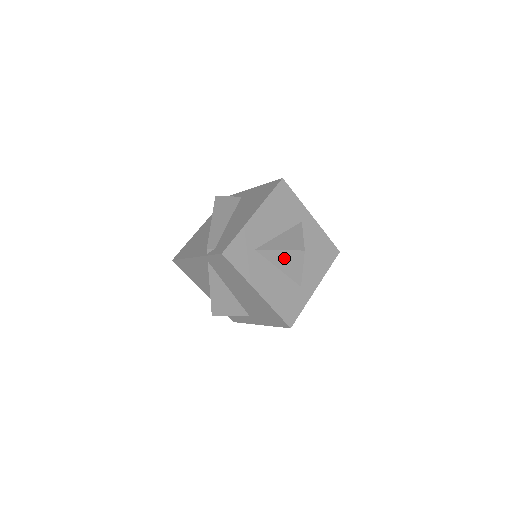
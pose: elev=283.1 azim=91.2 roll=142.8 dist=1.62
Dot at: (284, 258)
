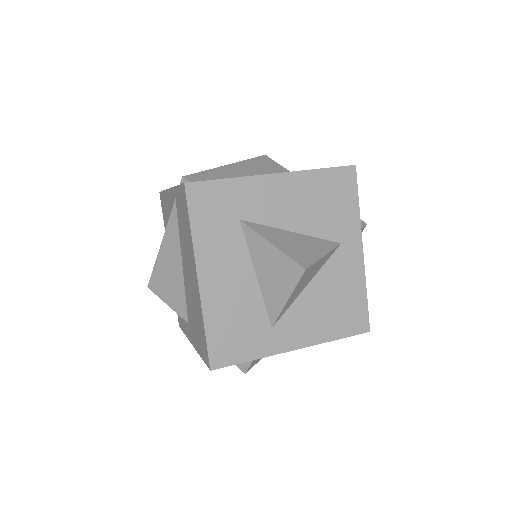
Dot at: (271, 262)
